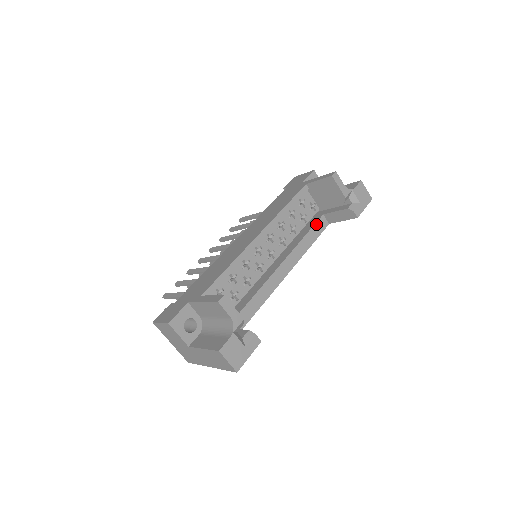
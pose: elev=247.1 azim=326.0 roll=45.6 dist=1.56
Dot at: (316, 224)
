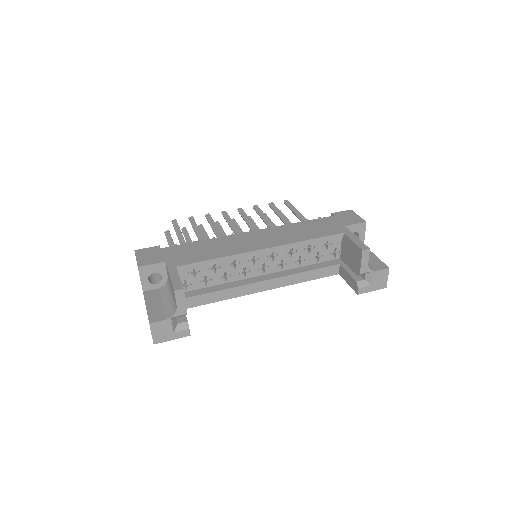
Dot at: (326, 268)
